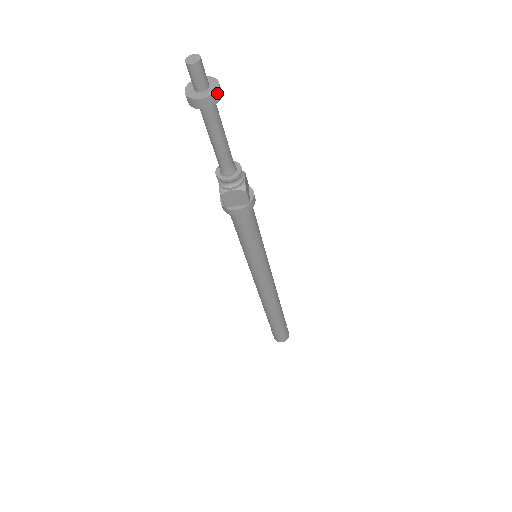
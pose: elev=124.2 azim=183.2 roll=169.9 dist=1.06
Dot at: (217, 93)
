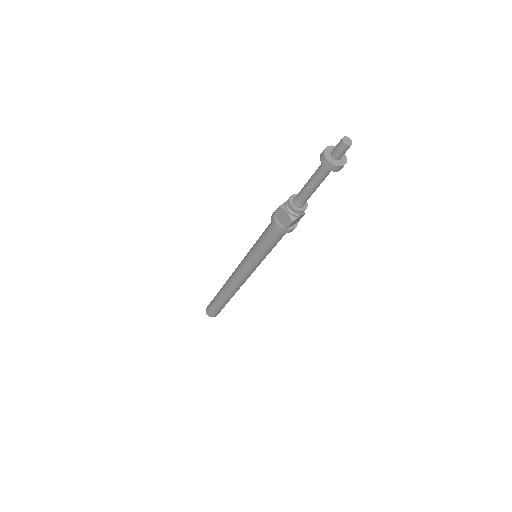
Dot at: (337, 167)
